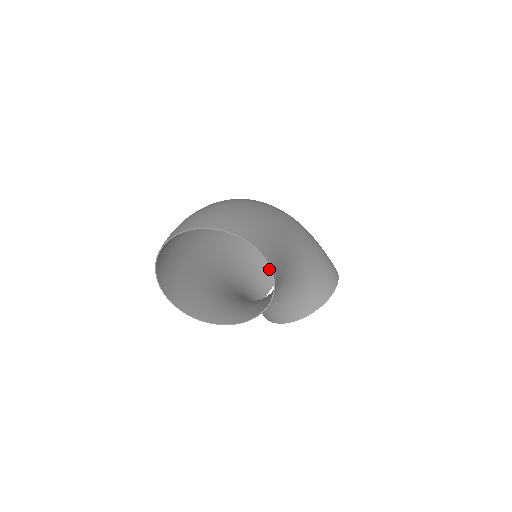
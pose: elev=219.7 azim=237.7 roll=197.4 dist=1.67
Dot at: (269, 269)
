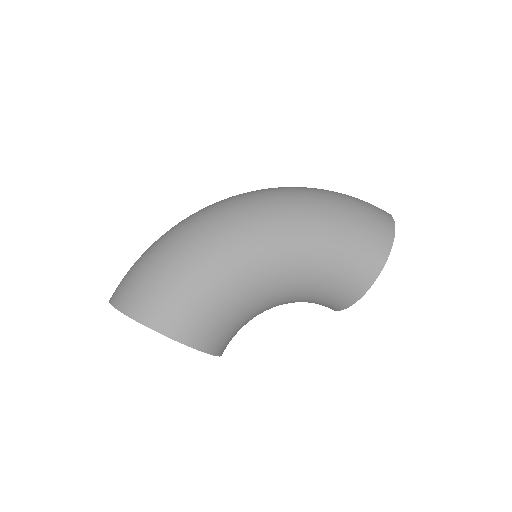
Dot at: occluded
